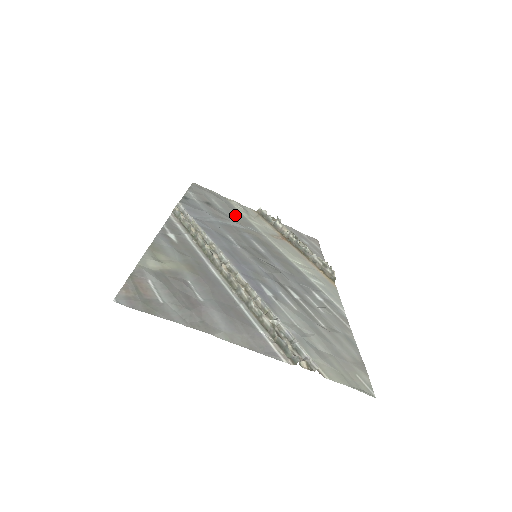
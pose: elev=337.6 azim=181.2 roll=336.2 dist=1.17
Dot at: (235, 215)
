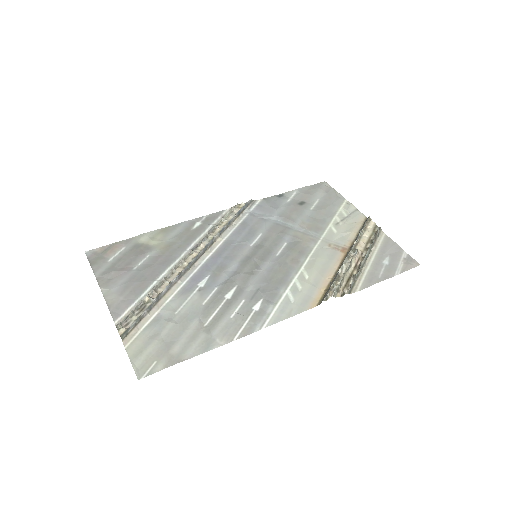
Dot at: (318, 218)
